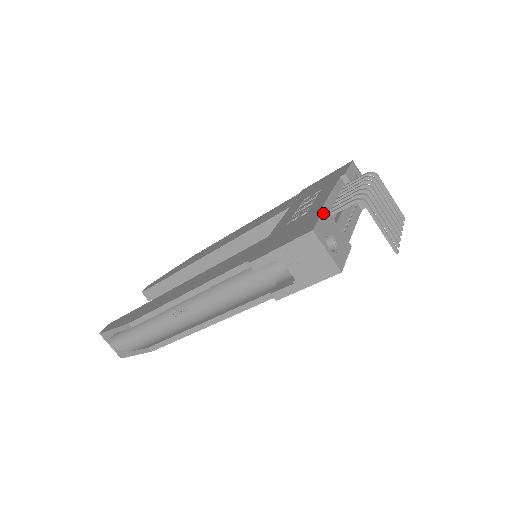
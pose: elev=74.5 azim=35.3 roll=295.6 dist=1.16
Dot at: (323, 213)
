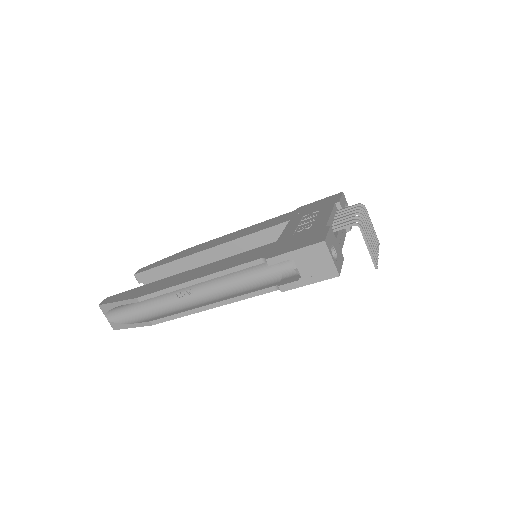
Dot at: (329, 229)
